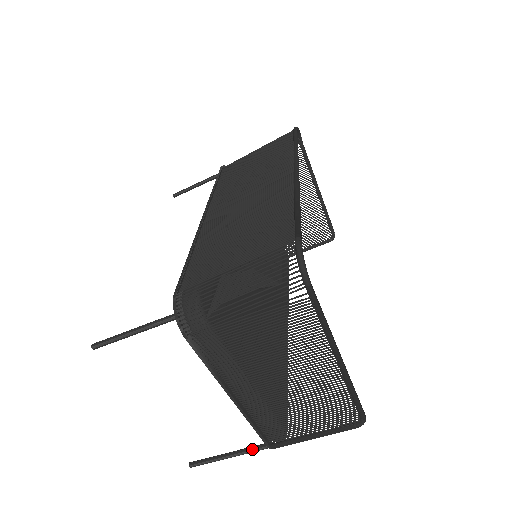
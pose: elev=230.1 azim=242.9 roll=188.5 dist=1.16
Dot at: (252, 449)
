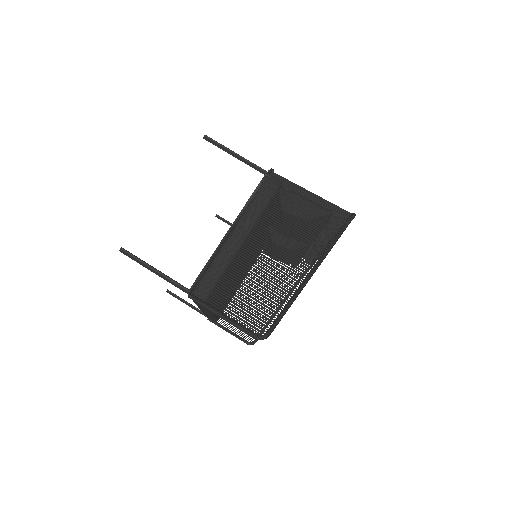
Dot at: (177, 282)
